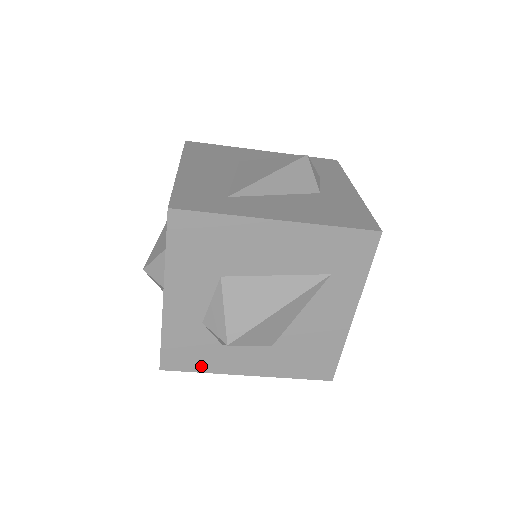
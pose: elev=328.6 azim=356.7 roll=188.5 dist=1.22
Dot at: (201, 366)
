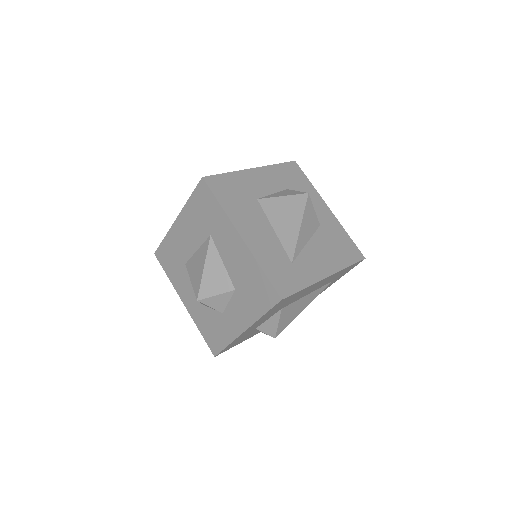
Dot at: (238, 343)
